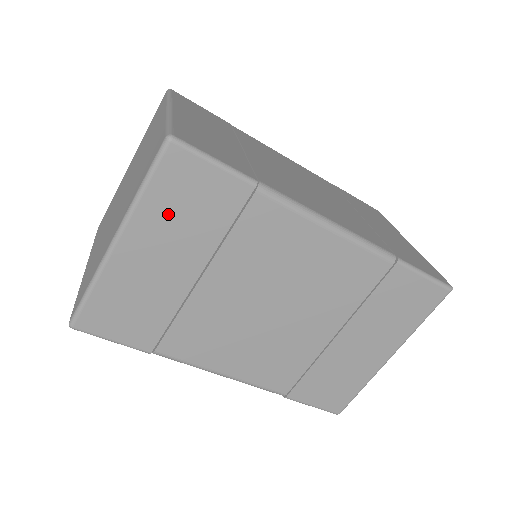
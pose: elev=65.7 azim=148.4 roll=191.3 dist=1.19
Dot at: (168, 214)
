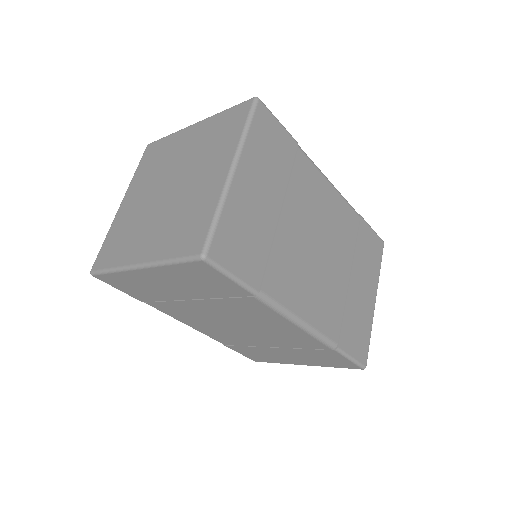
Dot at: (261, 153)
